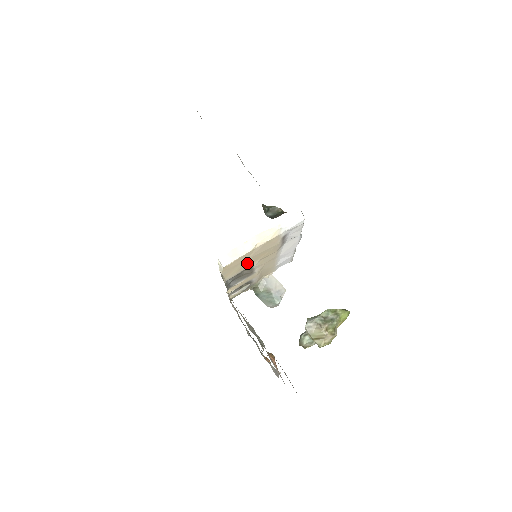
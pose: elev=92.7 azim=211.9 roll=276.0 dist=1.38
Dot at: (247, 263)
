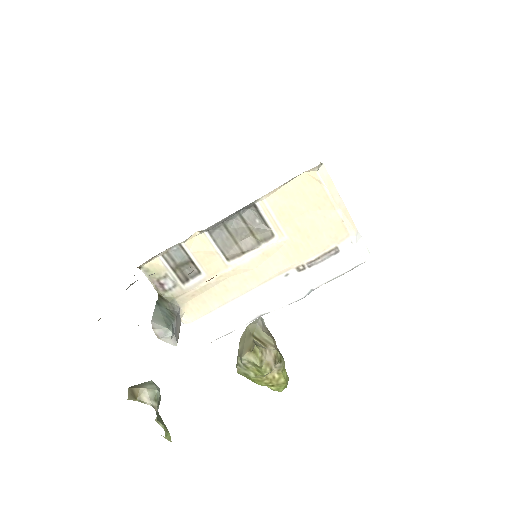
Dot at: (292, 219)
